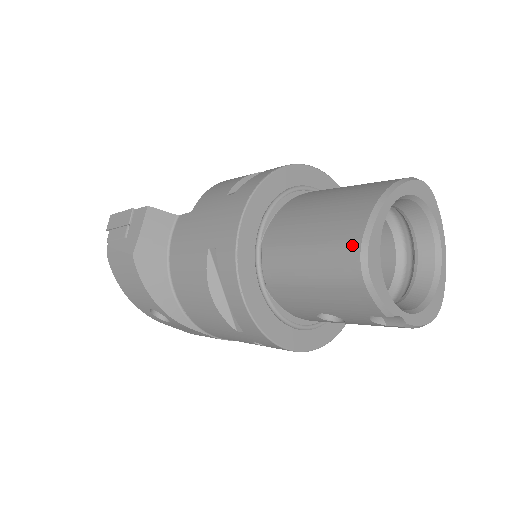
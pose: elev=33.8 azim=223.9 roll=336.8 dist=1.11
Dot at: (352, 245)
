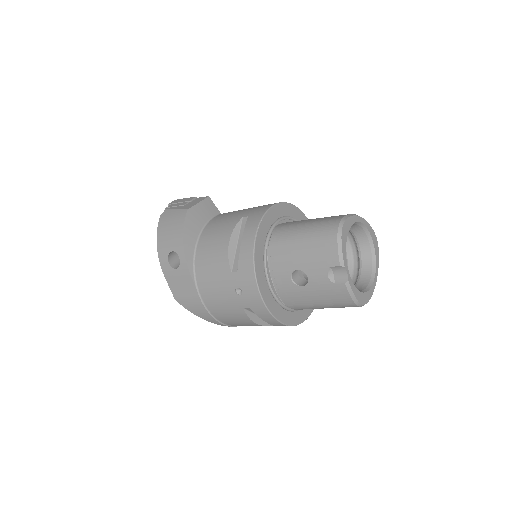
Dot at: (337, 219)
